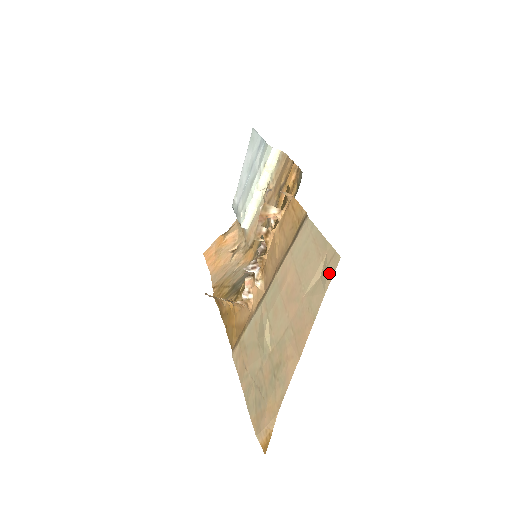
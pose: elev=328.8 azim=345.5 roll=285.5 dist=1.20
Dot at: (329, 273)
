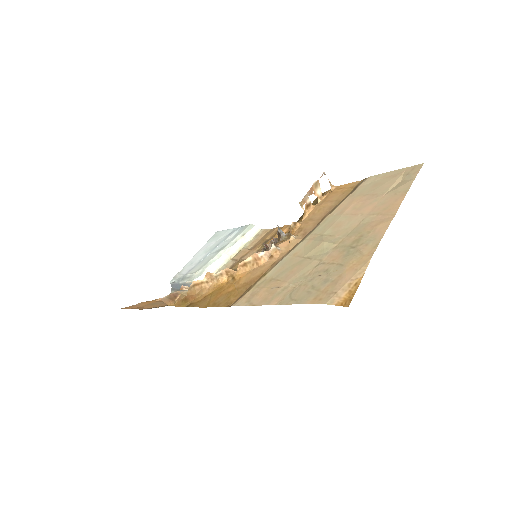
Dot at: (414, 172)
